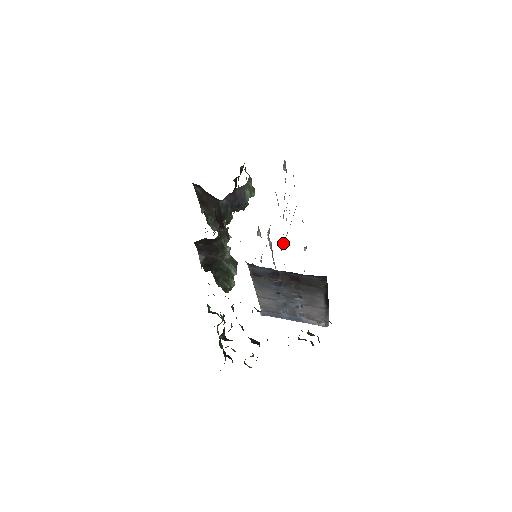
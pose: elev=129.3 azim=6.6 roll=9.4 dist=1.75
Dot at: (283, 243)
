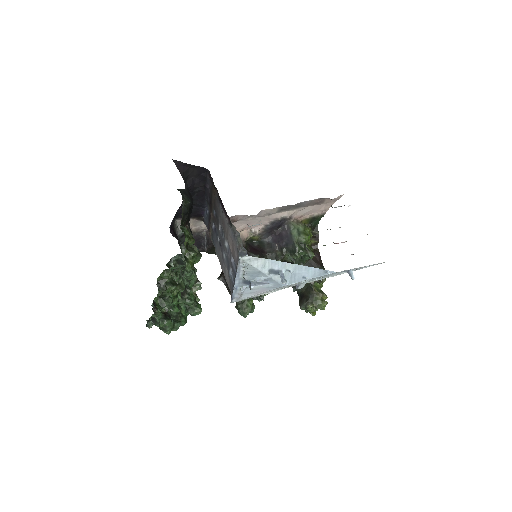
Dot at: occluded
